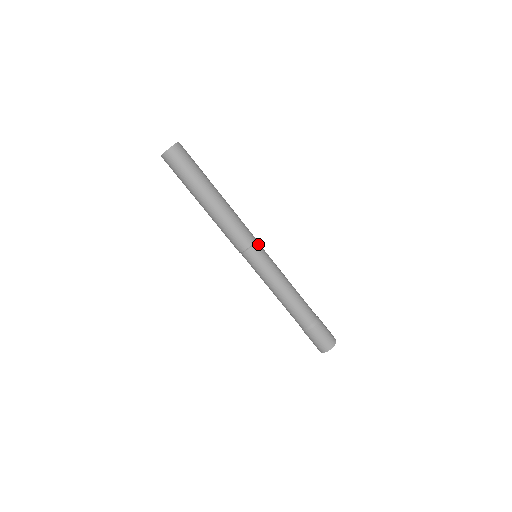
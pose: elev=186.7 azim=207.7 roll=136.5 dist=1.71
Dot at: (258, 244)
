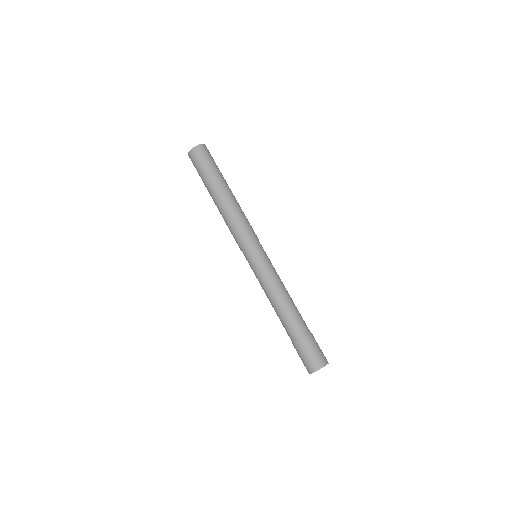
Dot at: occluded
